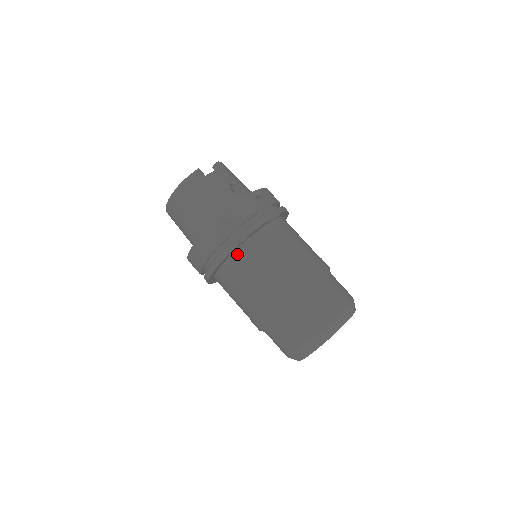
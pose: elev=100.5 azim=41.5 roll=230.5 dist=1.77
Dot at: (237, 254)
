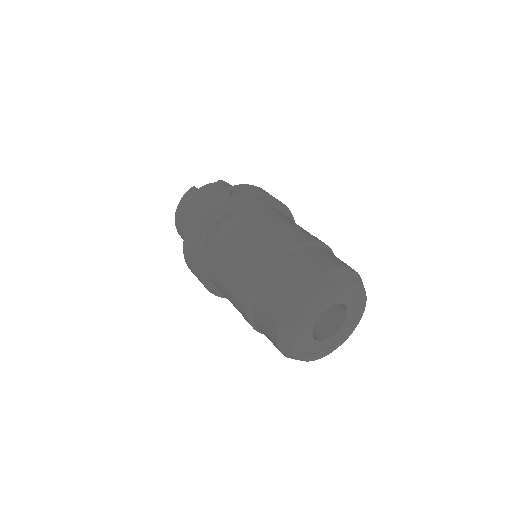
Dot at: (214, 244)
